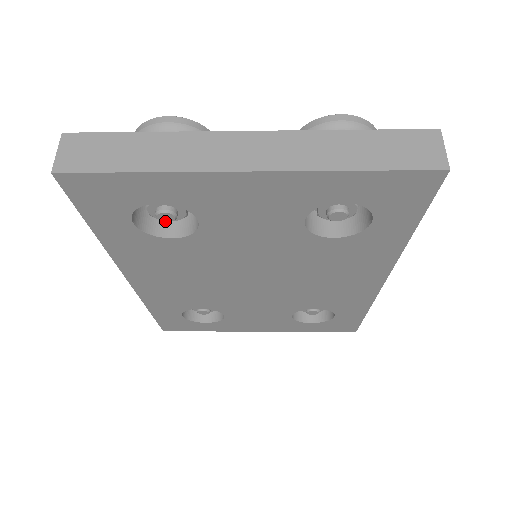
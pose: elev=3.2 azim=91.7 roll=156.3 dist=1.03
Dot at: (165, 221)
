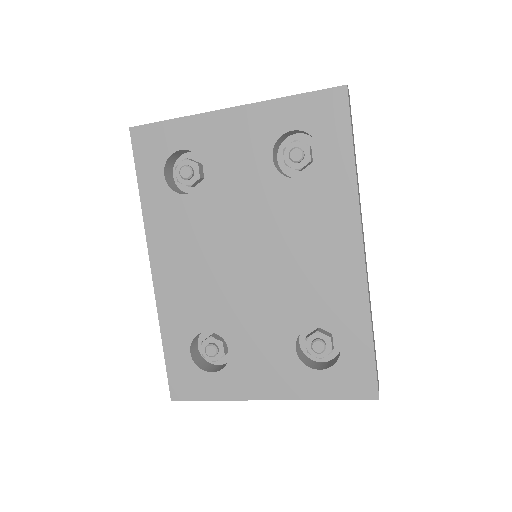
Dot at: (185, 178)
